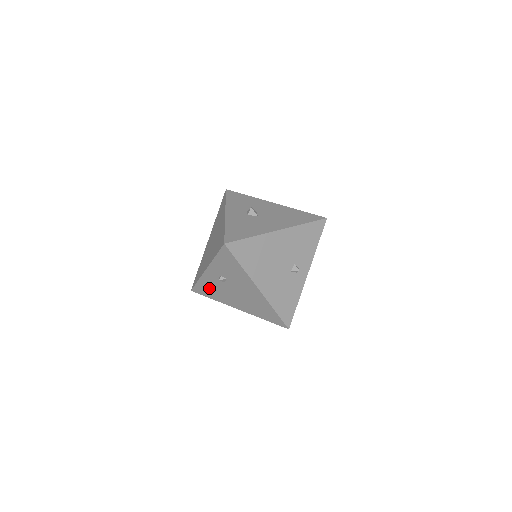
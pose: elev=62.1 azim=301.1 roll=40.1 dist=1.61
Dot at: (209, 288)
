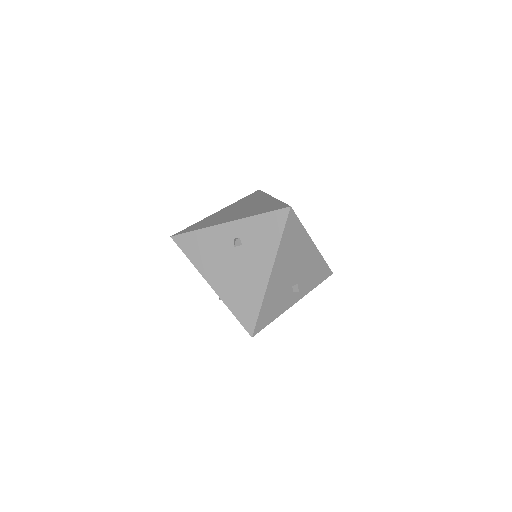
Dot at: (202, 244)
